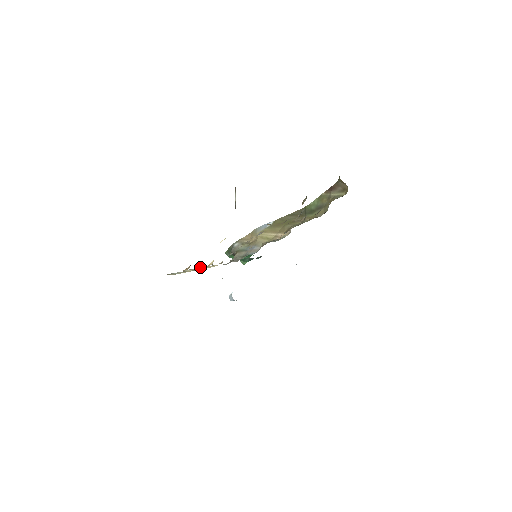
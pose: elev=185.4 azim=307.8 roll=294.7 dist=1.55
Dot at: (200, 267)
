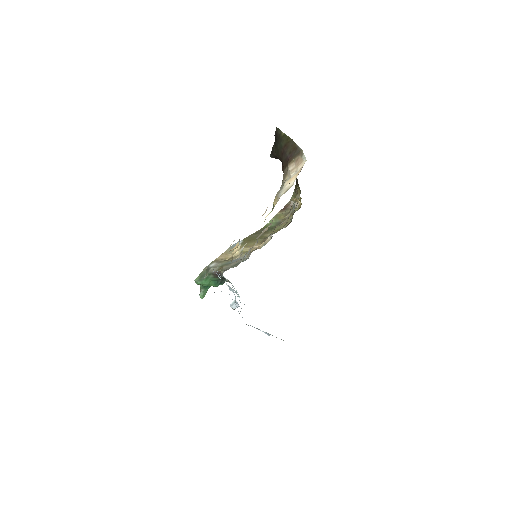
Dot at: occluded
